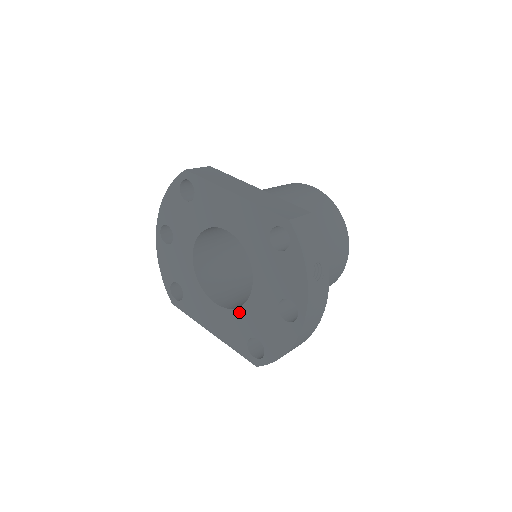
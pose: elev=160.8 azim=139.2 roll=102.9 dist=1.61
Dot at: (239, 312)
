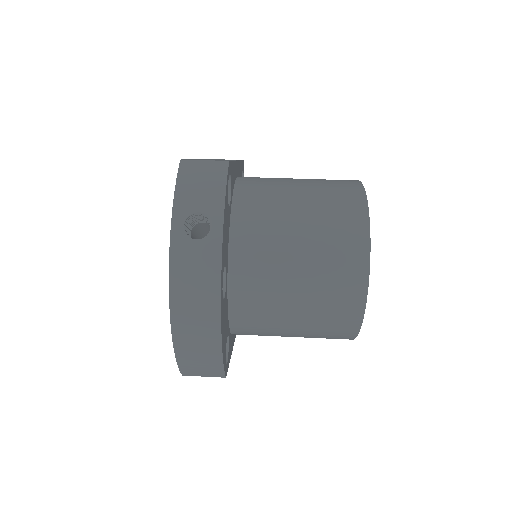
Dot at: occluded
